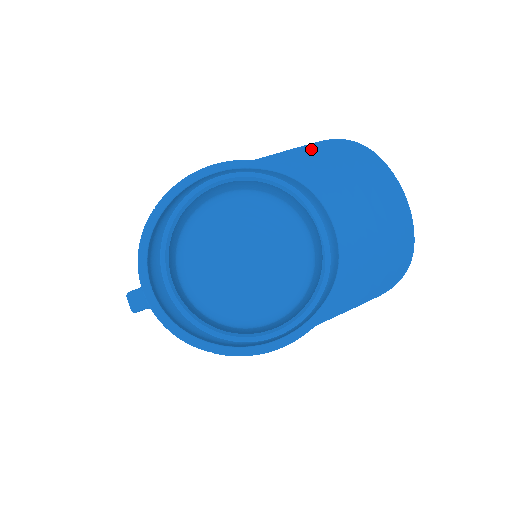
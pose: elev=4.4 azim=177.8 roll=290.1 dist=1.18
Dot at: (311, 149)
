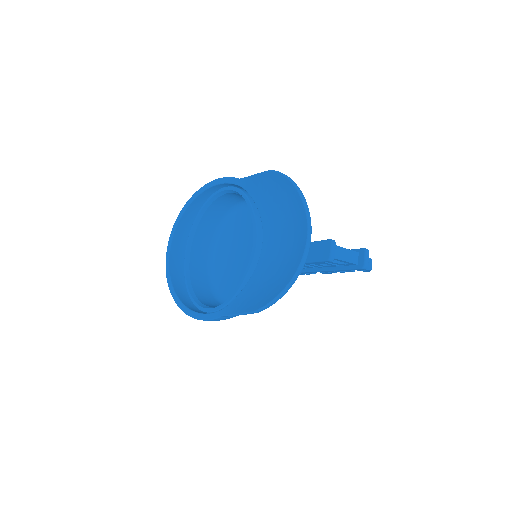
Dot at: (263, 176)
